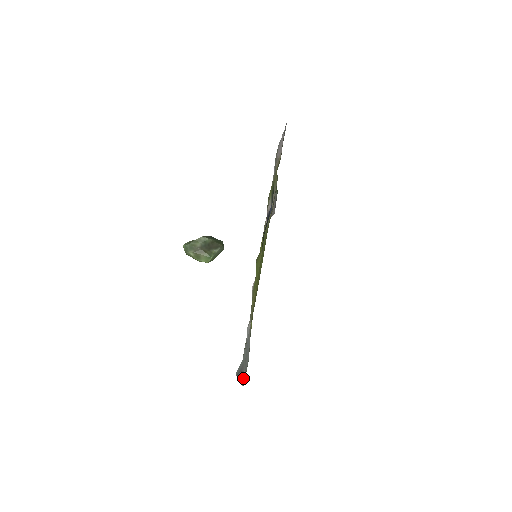
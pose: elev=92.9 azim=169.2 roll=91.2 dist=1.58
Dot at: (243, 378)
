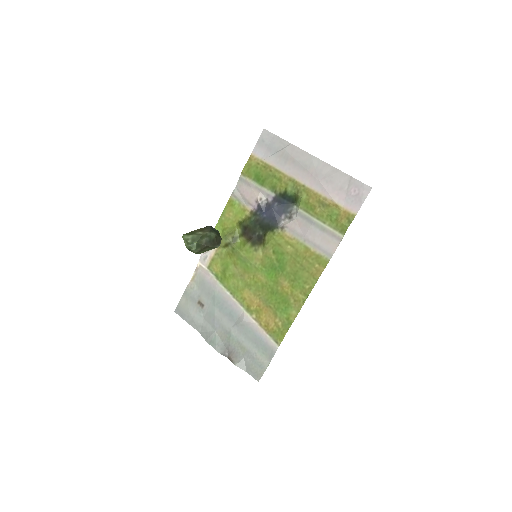
Dot at: (245, 365)
